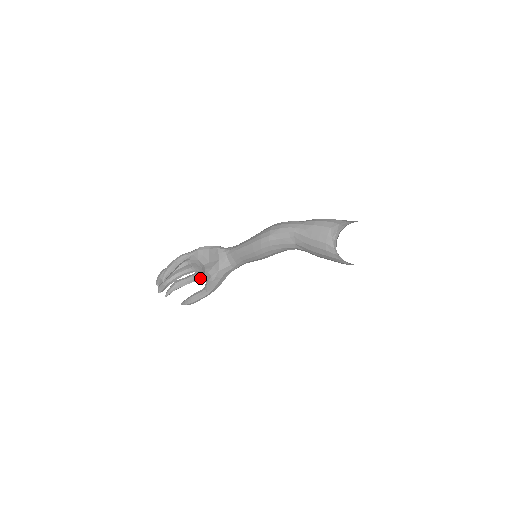
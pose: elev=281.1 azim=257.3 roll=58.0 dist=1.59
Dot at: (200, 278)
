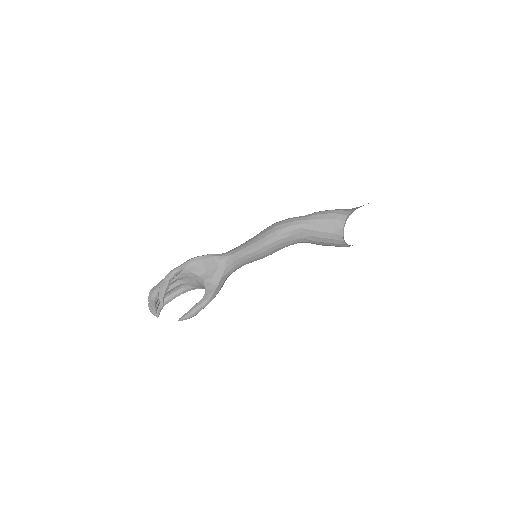
Dot at: (190, 289)
